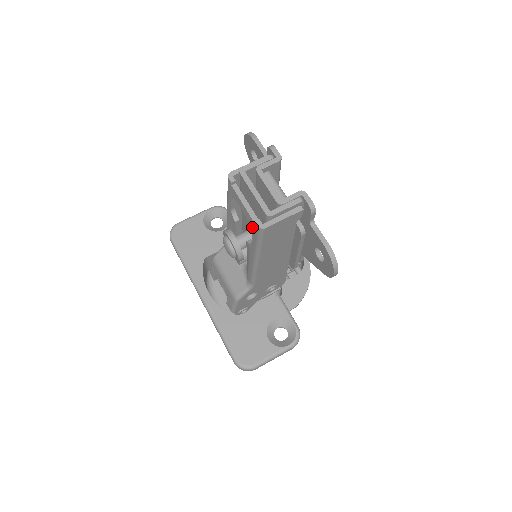
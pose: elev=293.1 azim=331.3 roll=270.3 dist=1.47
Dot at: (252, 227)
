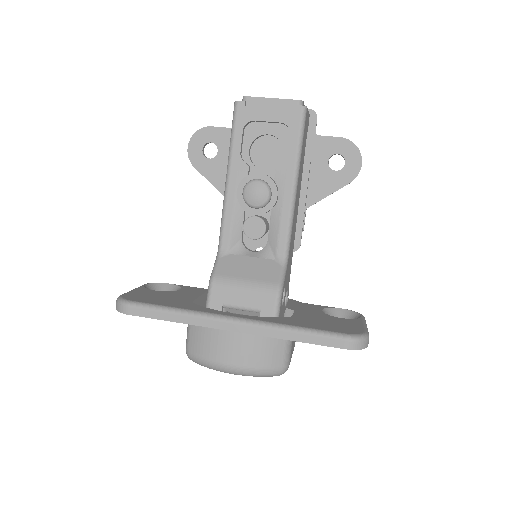
Dot at: (289, 123)
